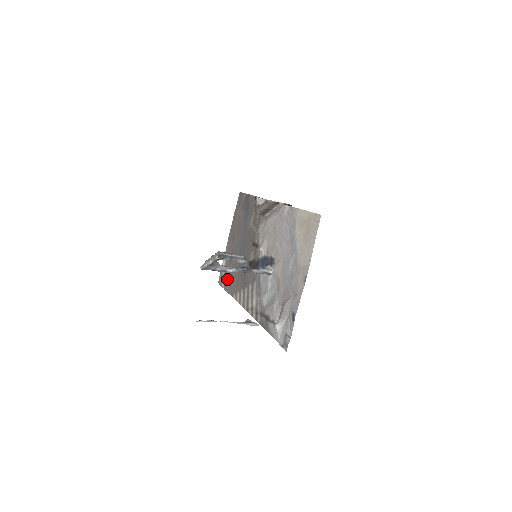
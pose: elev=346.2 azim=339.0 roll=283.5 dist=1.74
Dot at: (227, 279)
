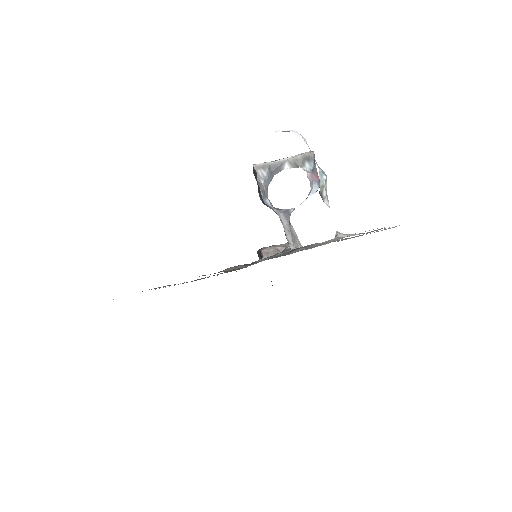
Dot at: occluded
